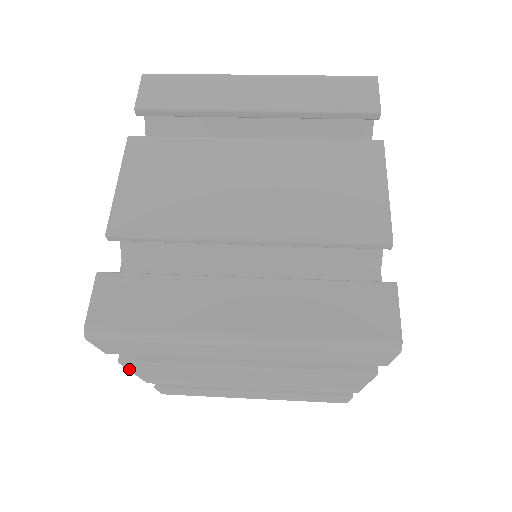
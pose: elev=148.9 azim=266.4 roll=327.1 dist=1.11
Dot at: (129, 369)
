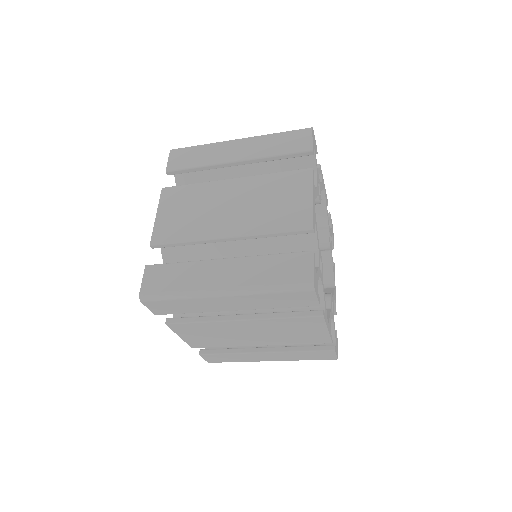
Dot at: (174, 331)
